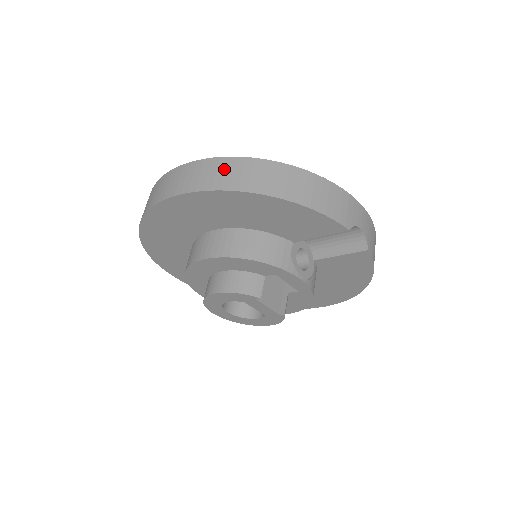
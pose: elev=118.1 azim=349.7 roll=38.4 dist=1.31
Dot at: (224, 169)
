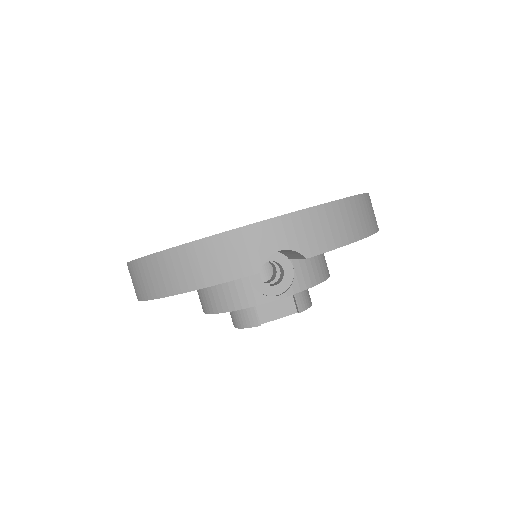
Dot at: (137, 276)
